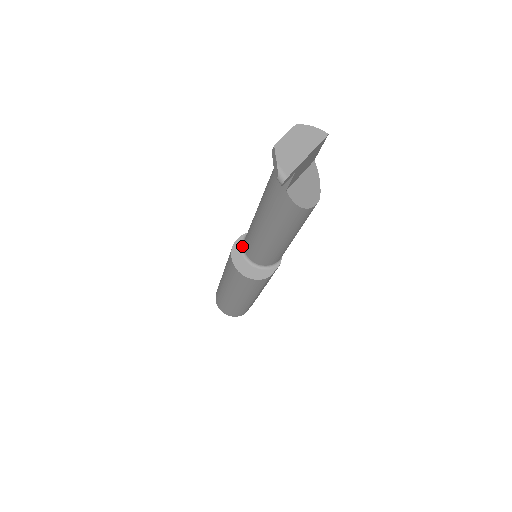
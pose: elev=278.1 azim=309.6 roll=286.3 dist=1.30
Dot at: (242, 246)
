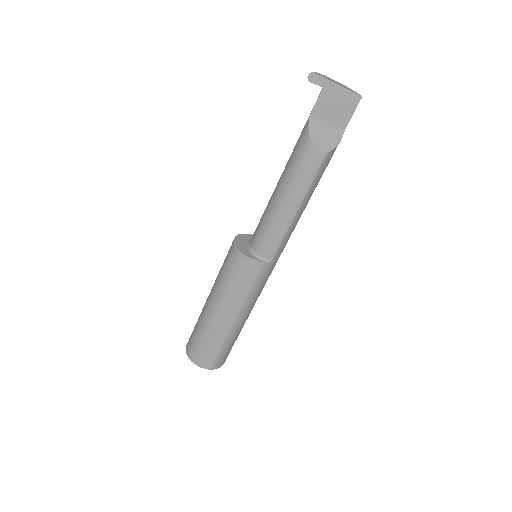
Dot at: occluded
